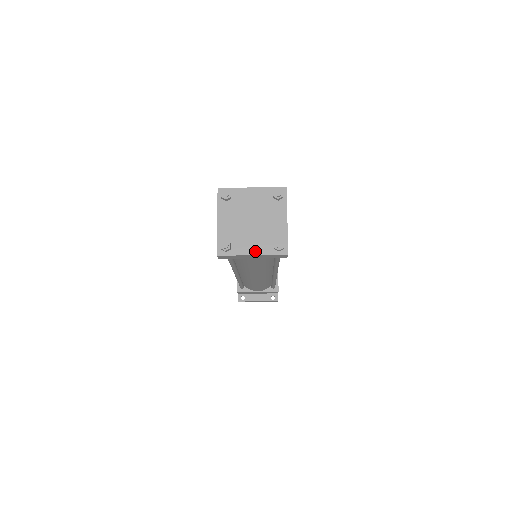
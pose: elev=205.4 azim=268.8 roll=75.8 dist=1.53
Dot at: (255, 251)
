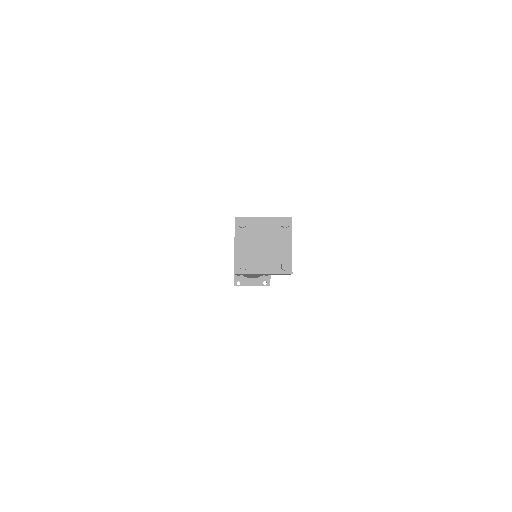
Dot at: (266, 271)
